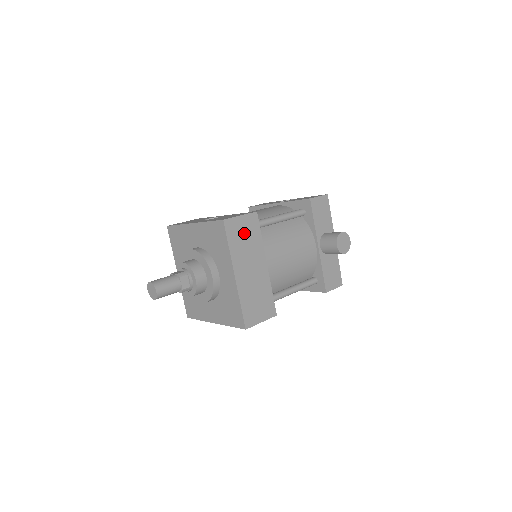
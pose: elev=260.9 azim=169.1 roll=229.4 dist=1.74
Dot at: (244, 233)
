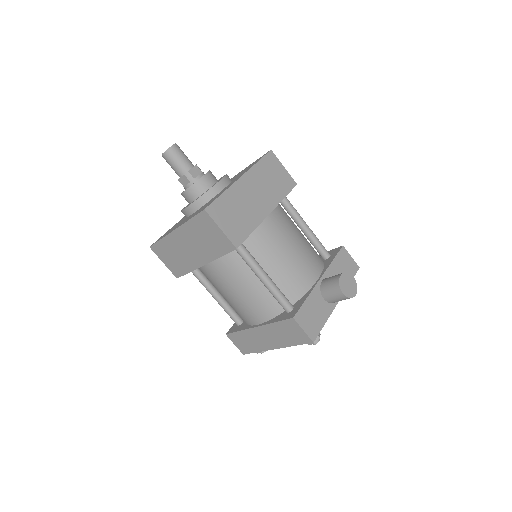
Dot at: (275, 176)
